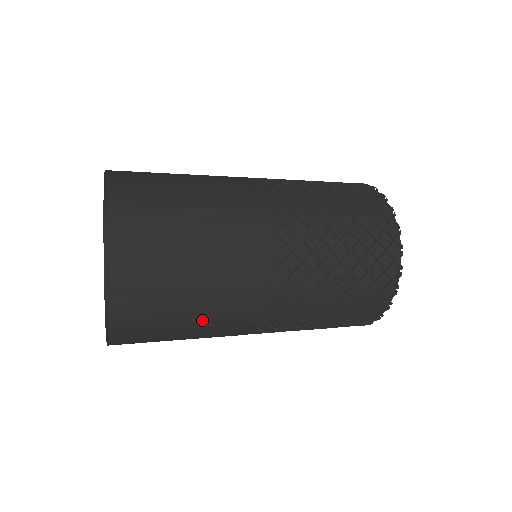
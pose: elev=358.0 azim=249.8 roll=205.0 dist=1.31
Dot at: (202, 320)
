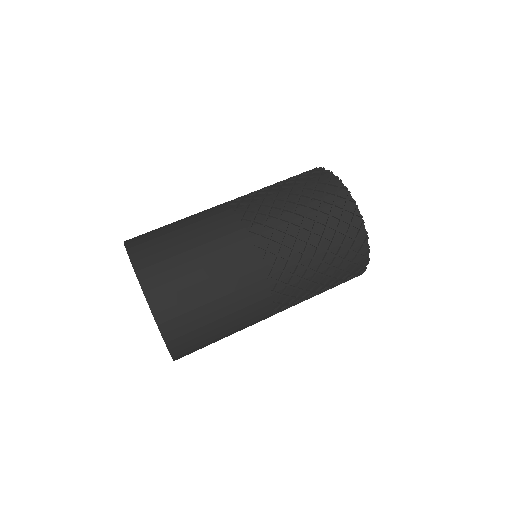
Dot at: occluded
